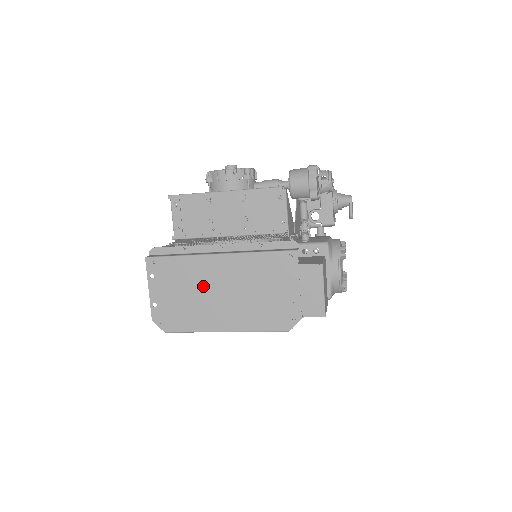
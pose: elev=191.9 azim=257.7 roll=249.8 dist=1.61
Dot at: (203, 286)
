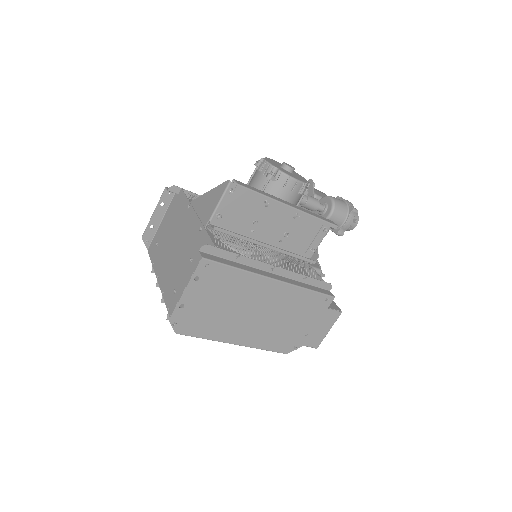
Dot at: (242, 302)
